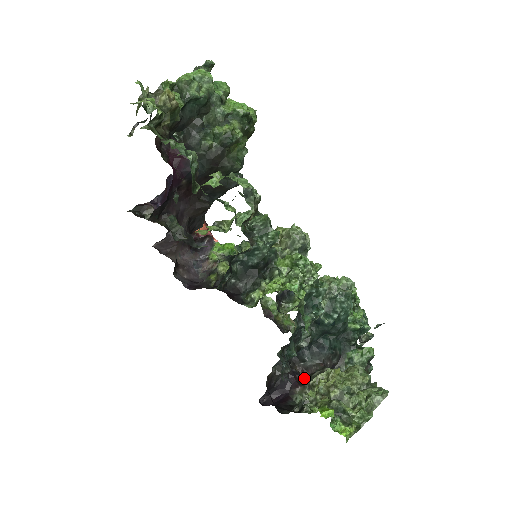
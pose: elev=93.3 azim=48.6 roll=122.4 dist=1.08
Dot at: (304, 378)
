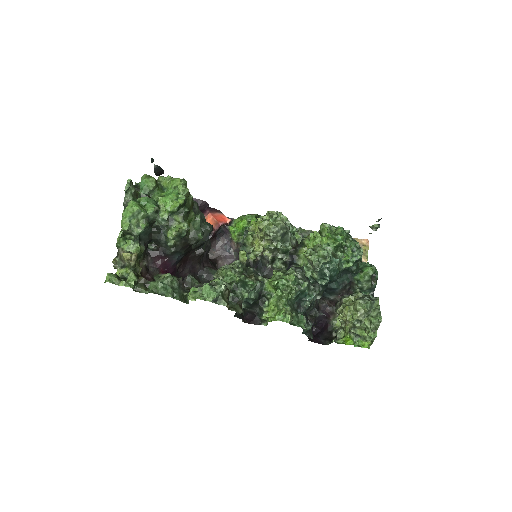
Dot at: (332, 307)
